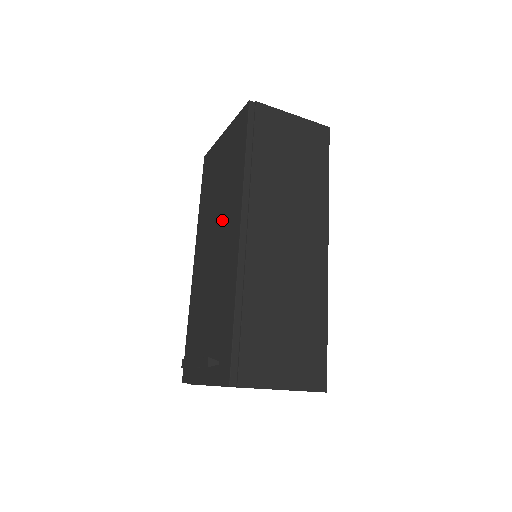
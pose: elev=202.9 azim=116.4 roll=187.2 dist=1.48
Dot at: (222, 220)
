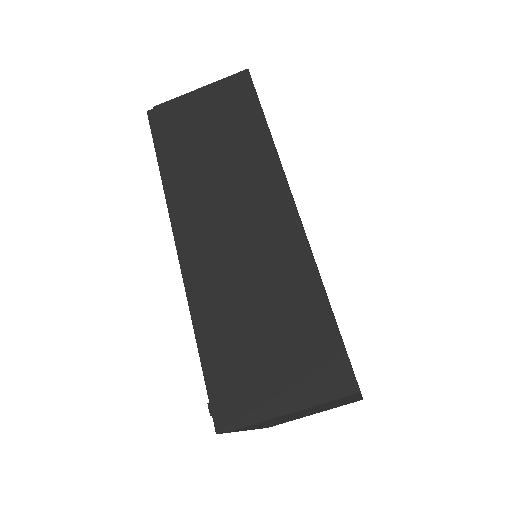
Dot at: occluded
